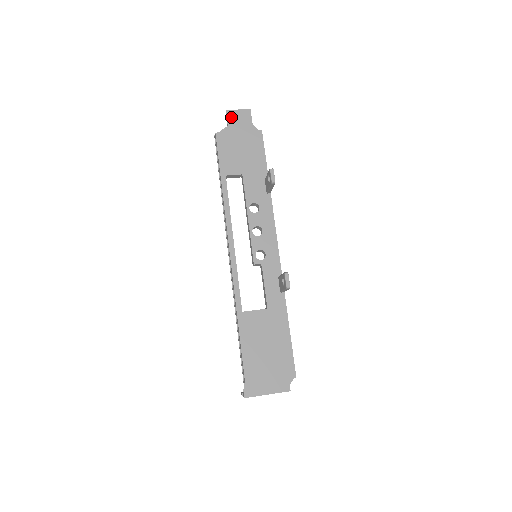
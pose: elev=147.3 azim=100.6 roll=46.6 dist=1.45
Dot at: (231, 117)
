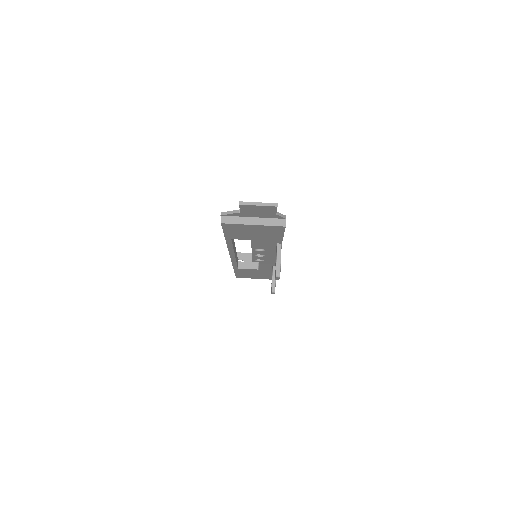
Dot at: (246, 209)
